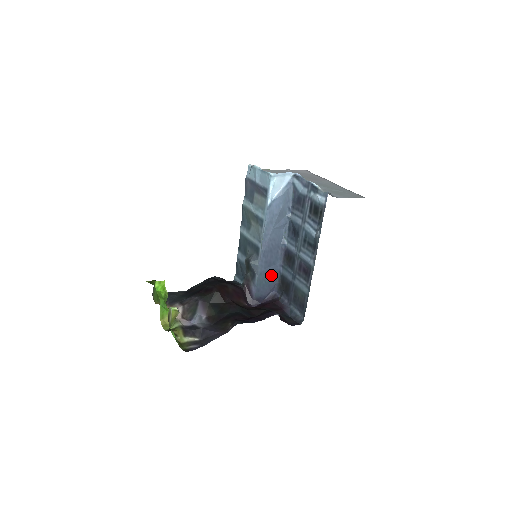
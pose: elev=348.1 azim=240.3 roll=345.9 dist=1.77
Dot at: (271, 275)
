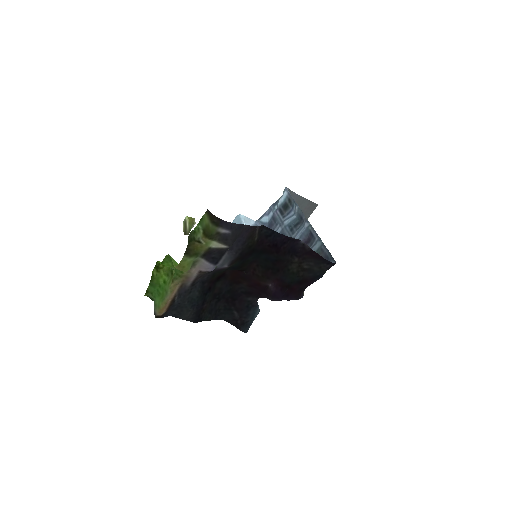
Dot at: occluded
